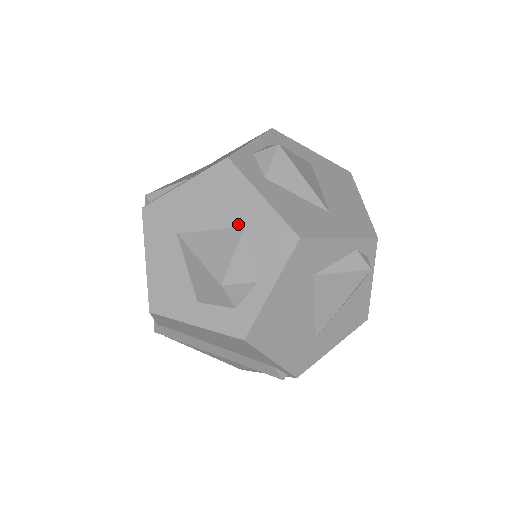
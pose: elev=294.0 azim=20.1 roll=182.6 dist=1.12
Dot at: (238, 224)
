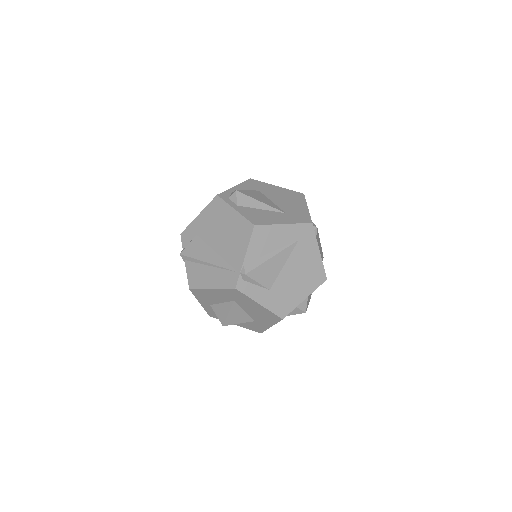
Dot at: (254, 319)
